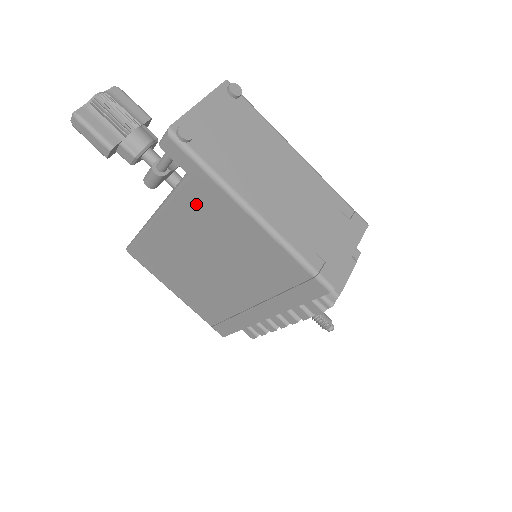
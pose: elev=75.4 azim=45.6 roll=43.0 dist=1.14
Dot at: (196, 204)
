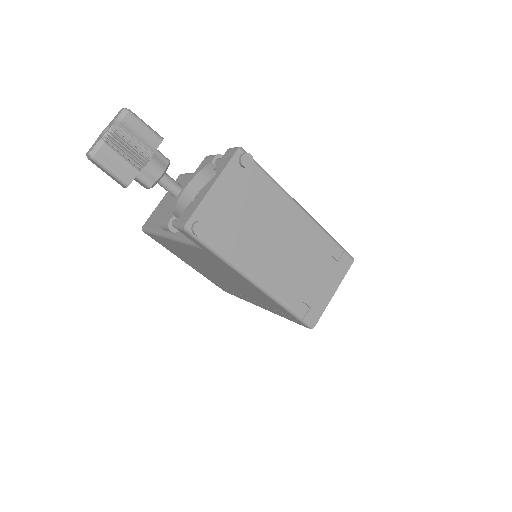
Dot at: (207, 257)
